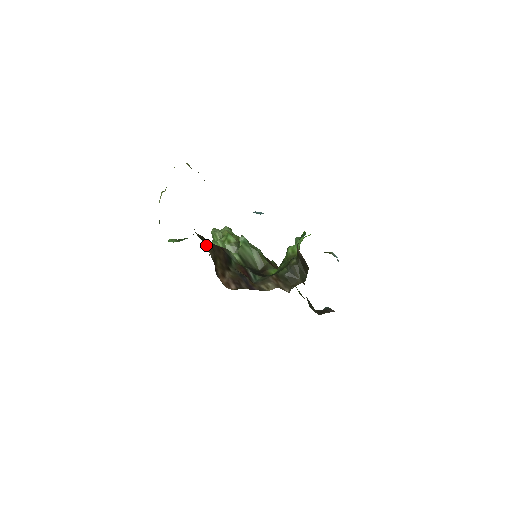
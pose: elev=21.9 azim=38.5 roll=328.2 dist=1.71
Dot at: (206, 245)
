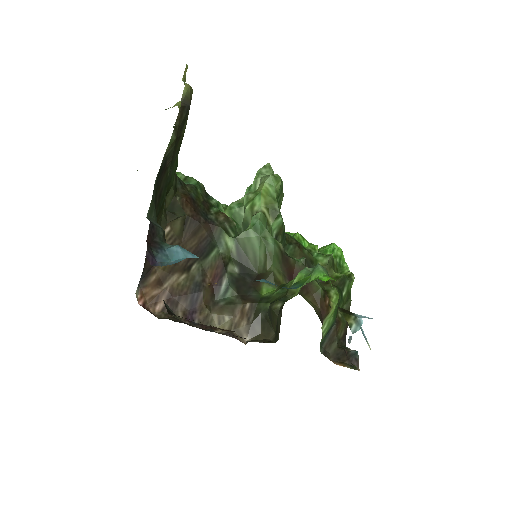
Dot at: (163, 227)
